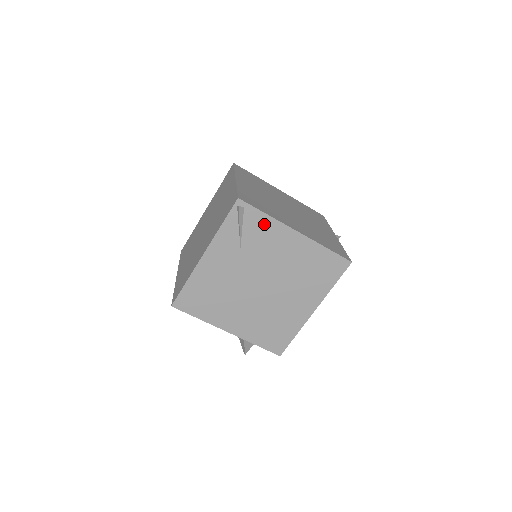
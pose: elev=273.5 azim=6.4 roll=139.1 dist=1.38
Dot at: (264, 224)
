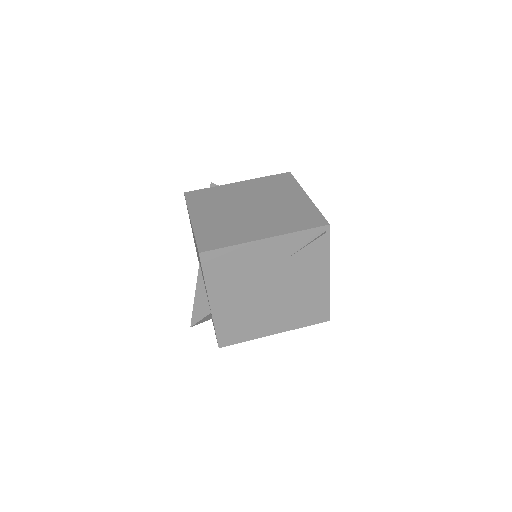
Dot at: (321, 254)
